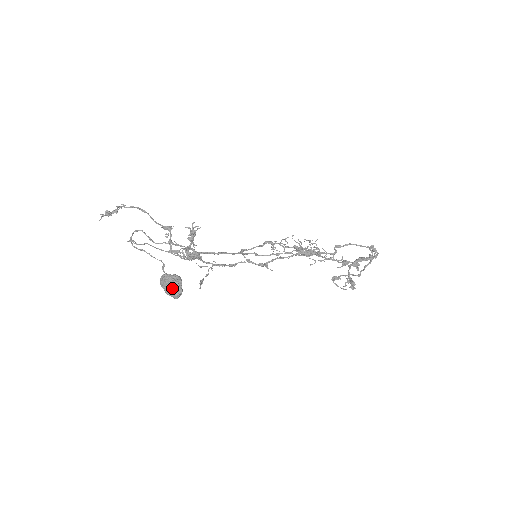
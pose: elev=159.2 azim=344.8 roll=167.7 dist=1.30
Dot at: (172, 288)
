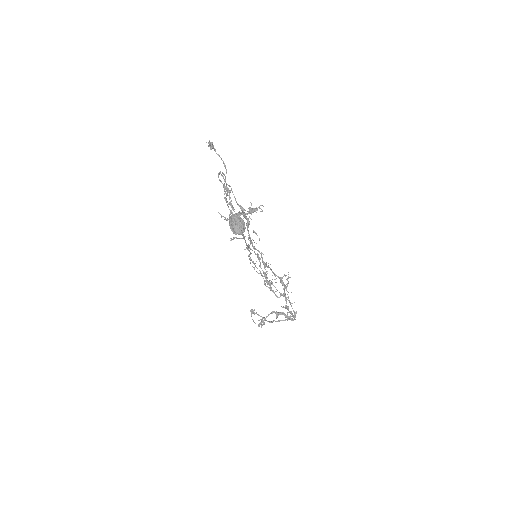
Dot at: (240, 226)
